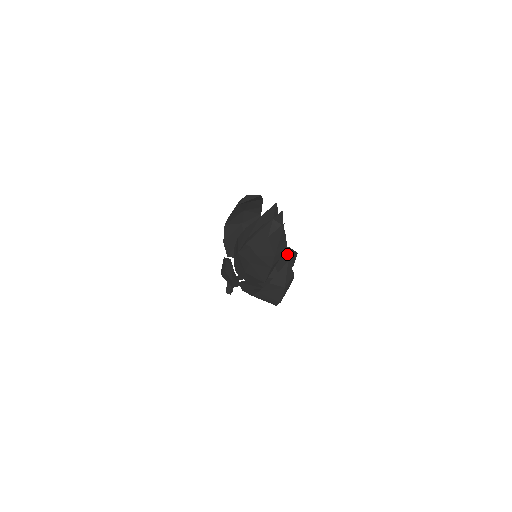
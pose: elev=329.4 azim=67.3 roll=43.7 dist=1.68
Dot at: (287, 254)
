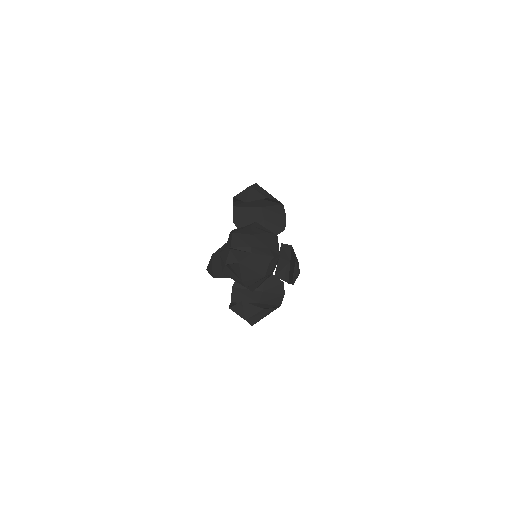
Dot at: (294, 266)
